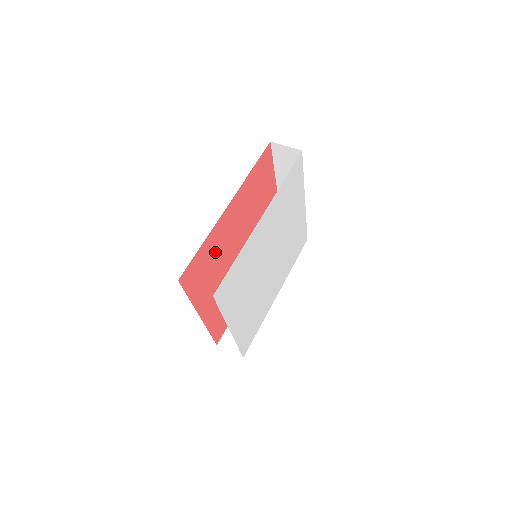
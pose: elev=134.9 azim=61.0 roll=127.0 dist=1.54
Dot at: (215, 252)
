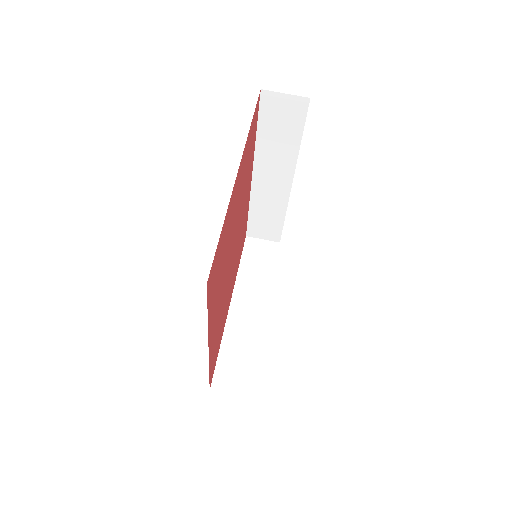
Dot at: (218, 331)
